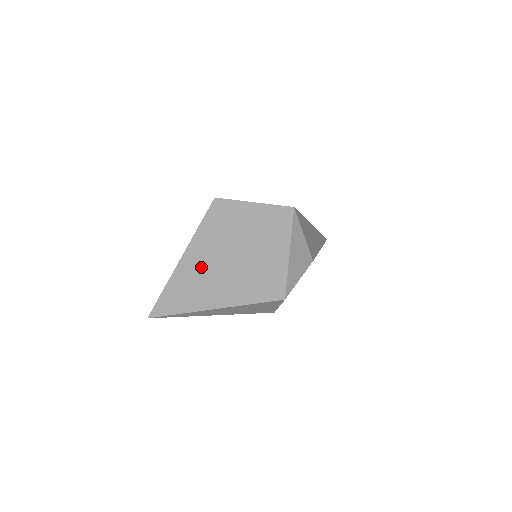
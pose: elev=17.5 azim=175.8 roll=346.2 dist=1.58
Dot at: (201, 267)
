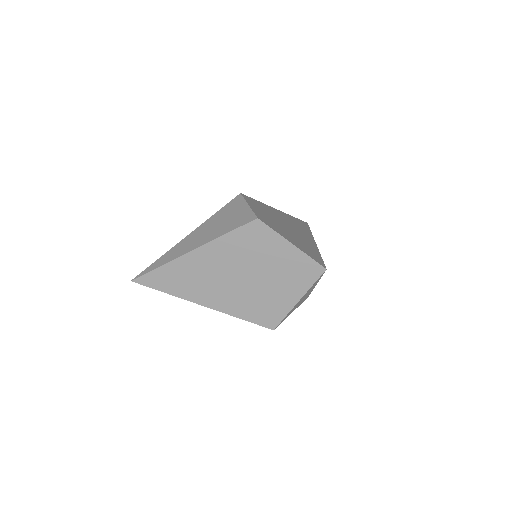
Dot at: (210, 268)
